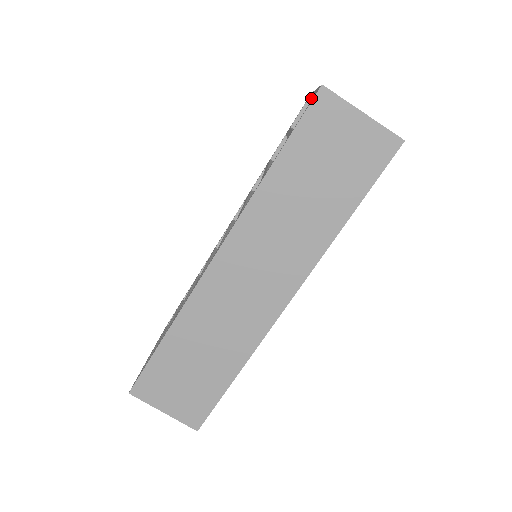
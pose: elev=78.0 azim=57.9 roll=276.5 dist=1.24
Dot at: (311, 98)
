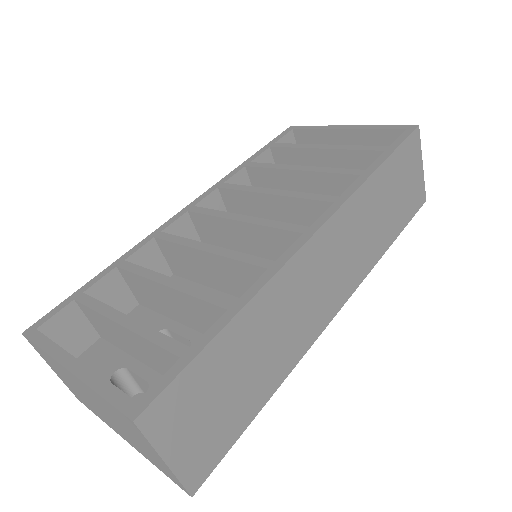
Dot at: (343, 130)
